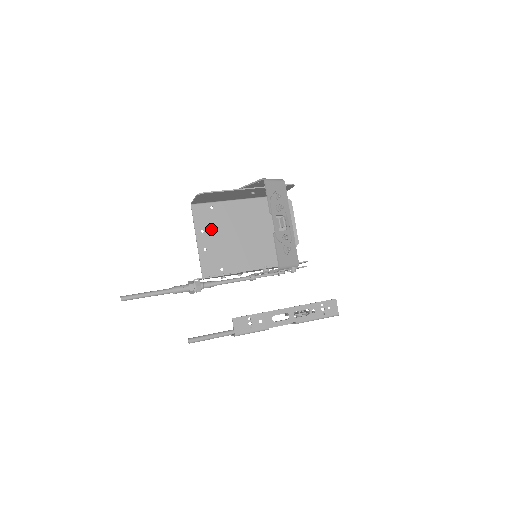
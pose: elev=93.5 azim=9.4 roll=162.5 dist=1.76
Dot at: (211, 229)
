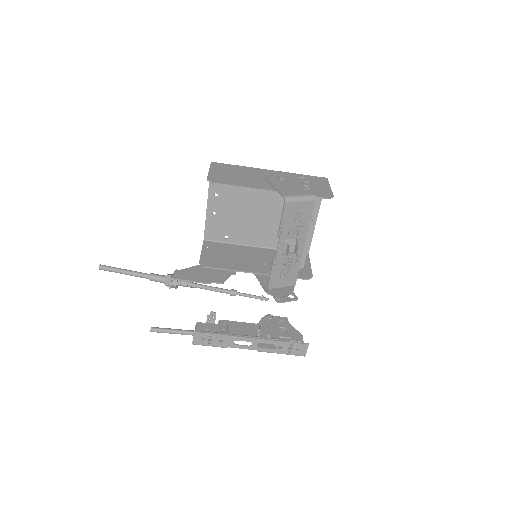
Dot at: (227, 195)
